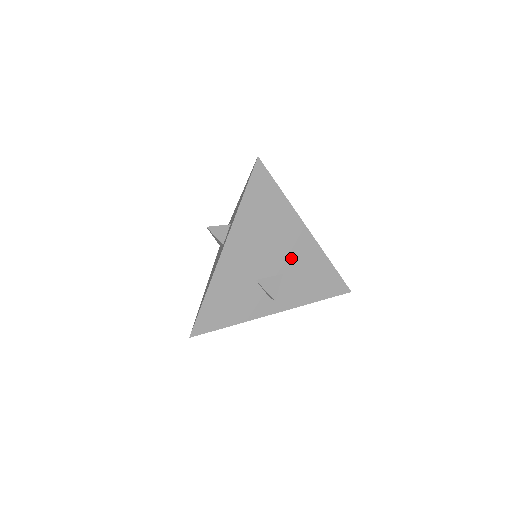
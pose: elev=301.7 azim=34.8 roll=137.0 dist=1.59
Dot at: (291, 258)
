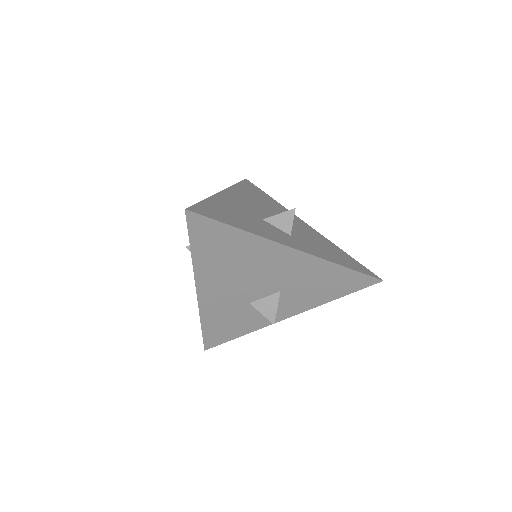
Dot at: (284, 277)
